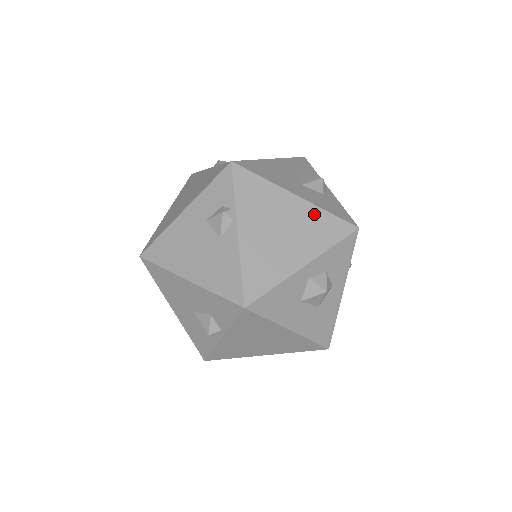
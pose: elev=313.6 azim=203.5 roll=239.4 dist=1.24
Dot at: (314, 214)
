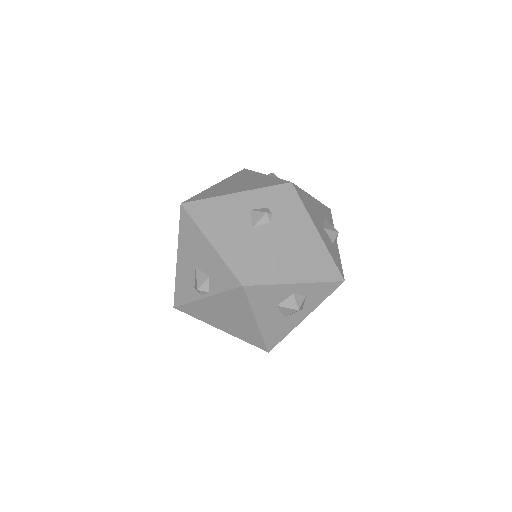
Dot at: (322, 253)
